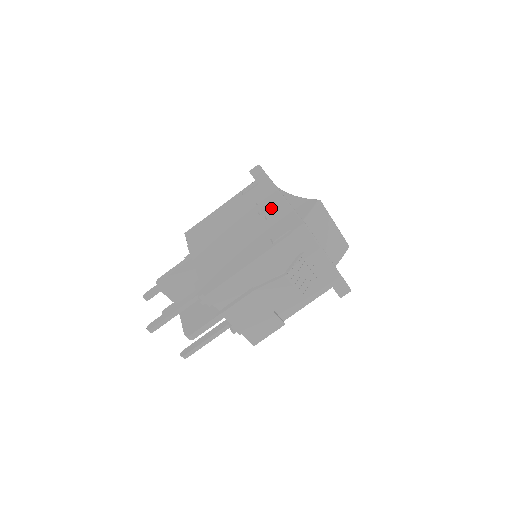
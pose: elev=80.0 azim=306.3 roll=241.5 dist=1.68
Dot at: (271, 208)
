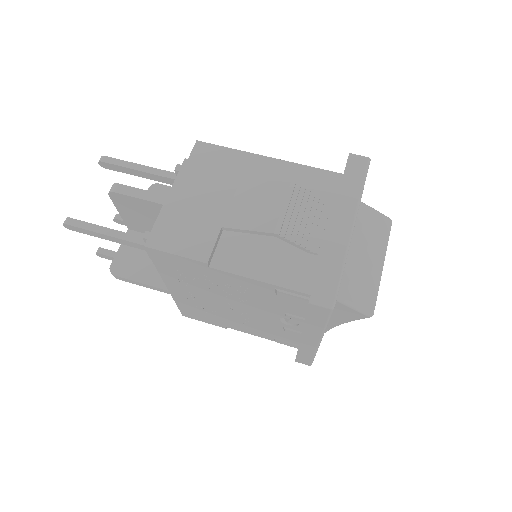
Dot at: occluded
